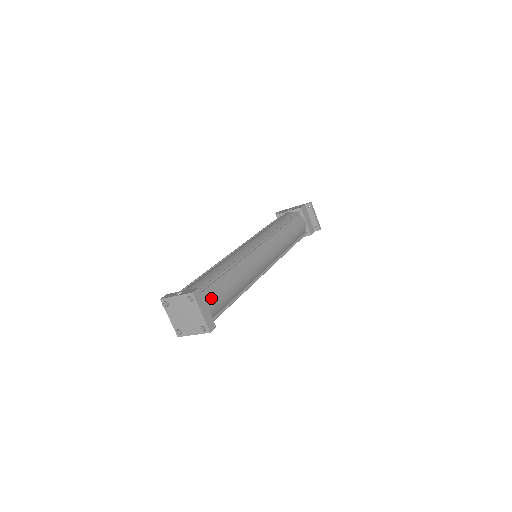
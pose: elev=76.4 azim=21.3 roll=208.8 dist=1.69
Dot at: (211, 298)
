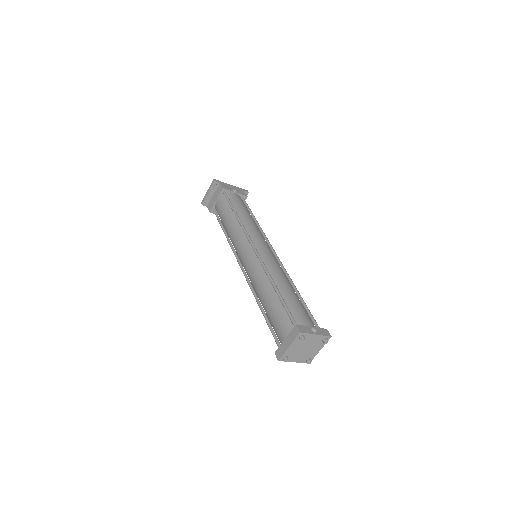
Dot at: occluded
